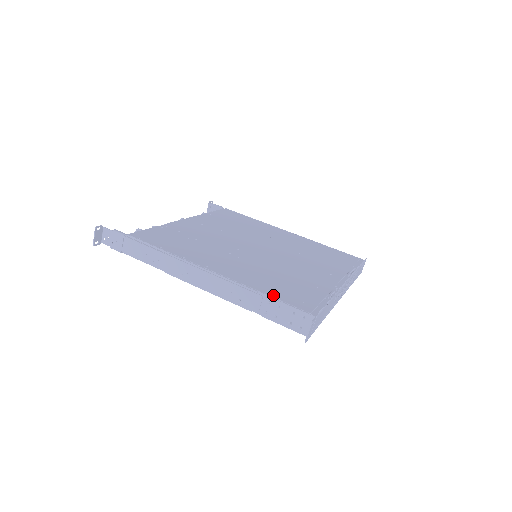
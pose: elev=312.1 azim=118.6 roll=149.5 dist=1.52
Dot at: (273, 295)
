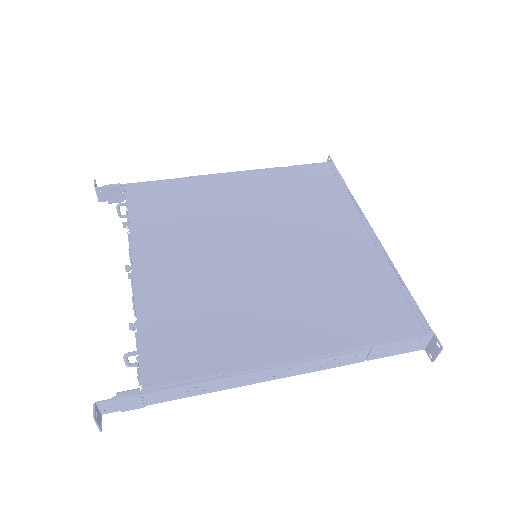
Dot at: (376, 338)
